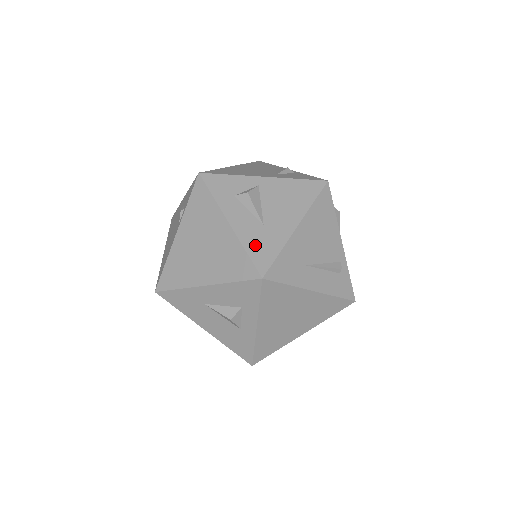
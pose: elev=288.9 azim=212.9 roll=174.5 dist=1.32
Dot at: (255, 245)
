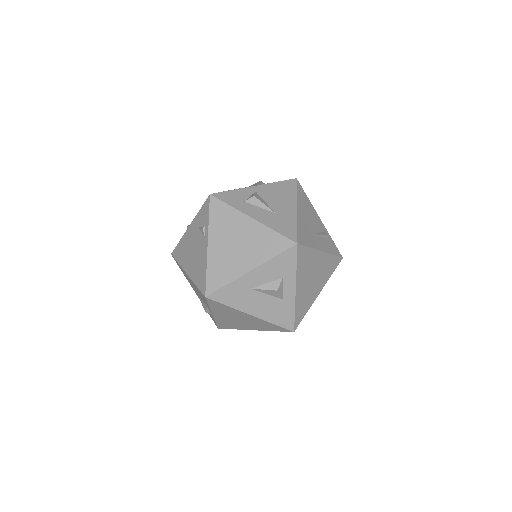
Dot at: (279, 226)
